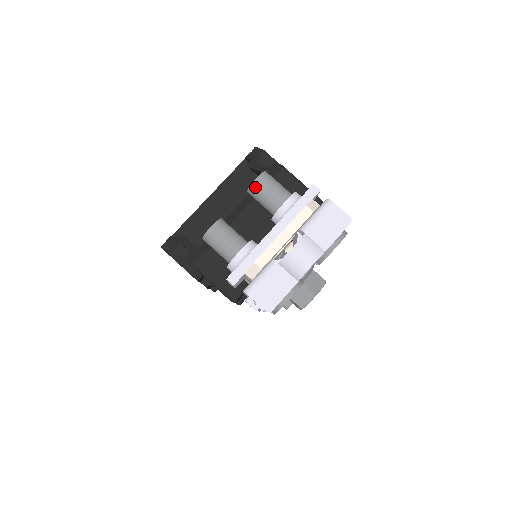
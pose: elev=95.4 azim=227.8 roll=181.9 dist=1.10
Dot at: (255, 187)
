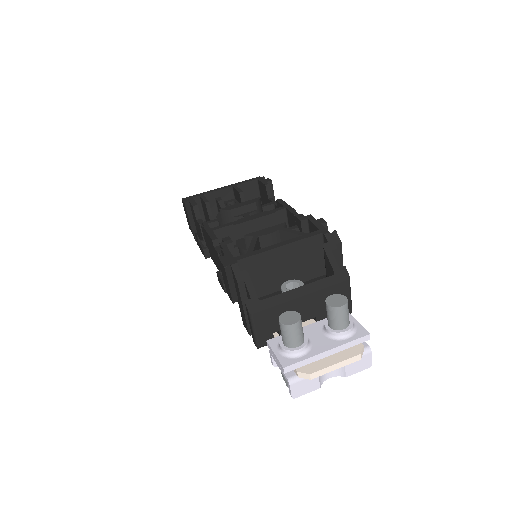
Dot at: (336, 310)
